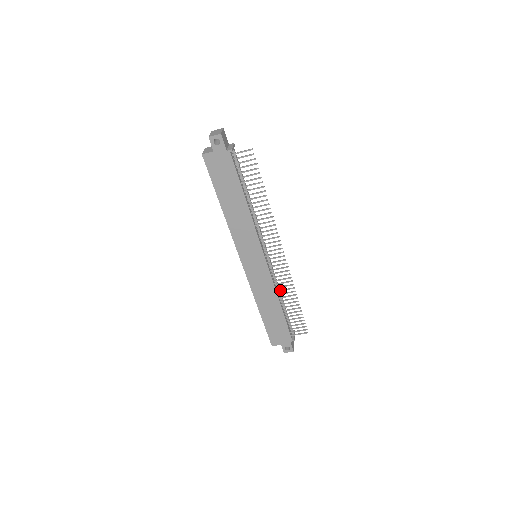
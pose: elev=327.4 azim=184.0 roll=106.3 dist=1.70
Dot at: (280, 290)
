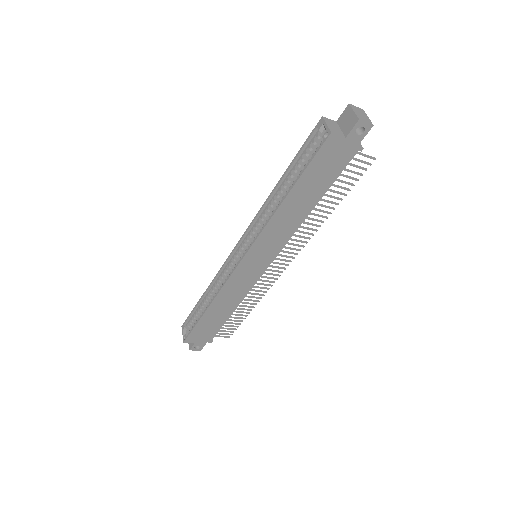
Dot at: (247, 296)
